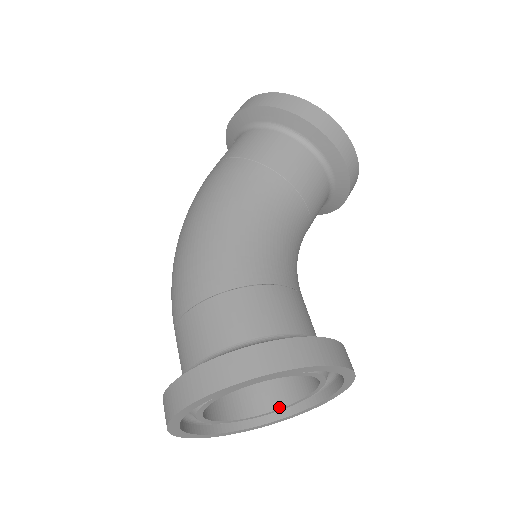
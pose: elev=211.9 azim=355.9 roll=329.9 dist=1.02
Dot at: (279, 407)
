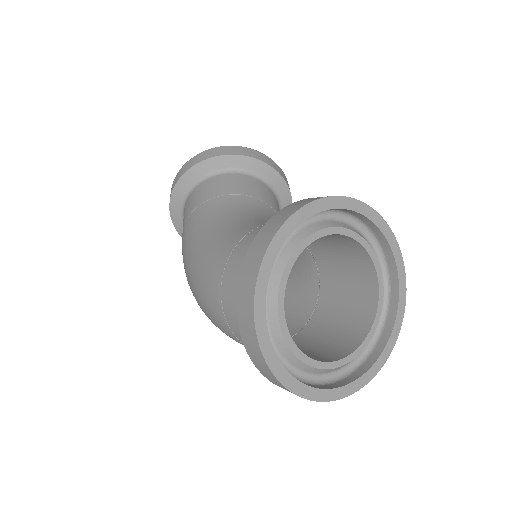
Dot at: (375, 309)
